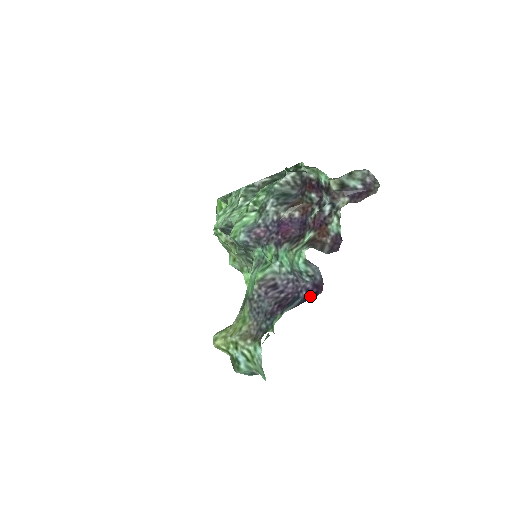
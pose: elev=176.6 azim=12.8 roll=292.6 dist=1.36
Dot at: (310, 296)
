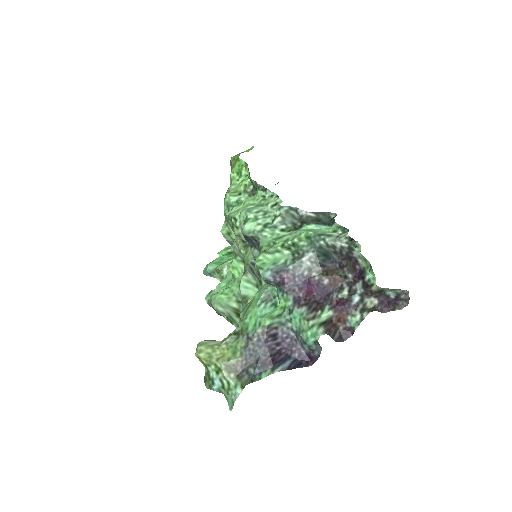
Dot at: (301, 362)
